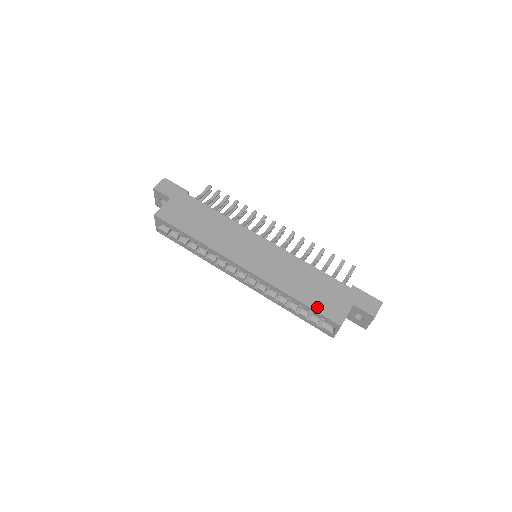
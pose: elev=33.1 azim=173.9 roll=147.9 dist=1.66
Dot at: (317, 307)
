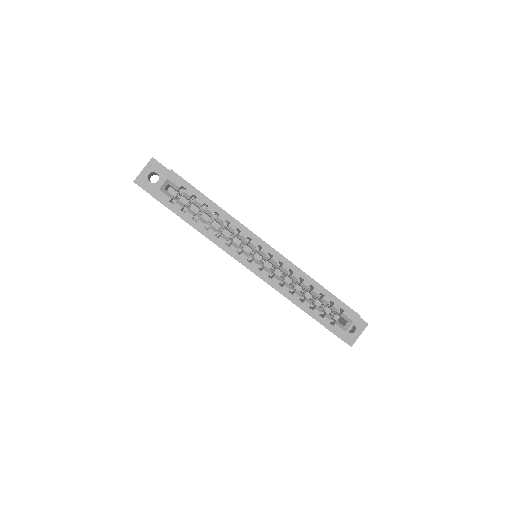
Dot at: occluded
